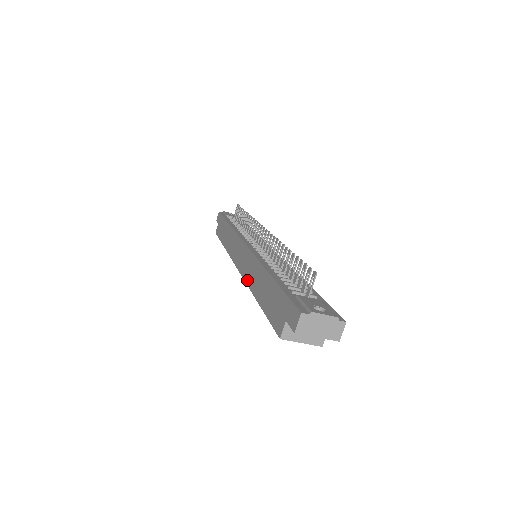
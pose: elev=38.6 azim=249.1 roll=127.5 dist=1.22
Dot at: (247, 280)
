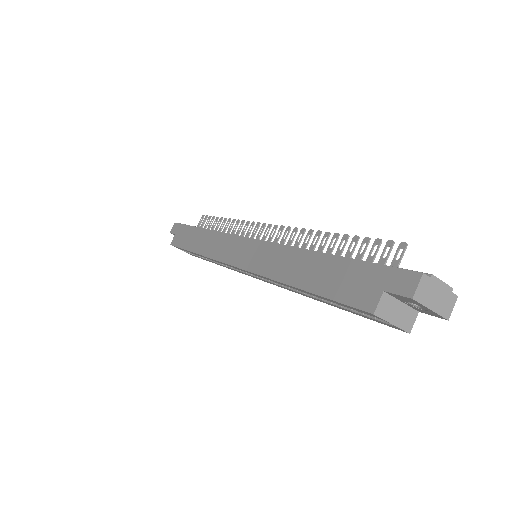
Dot at: (265, 272)
